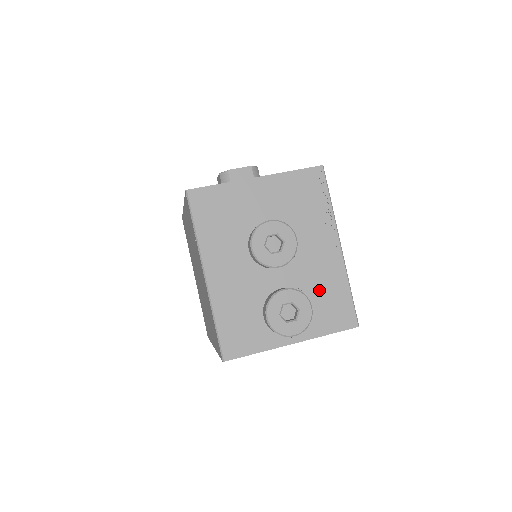
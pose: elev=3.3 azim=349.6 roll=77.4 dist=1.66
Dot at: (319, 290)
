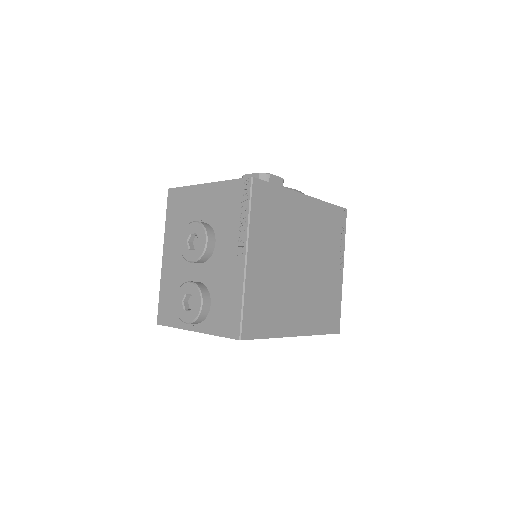
Dot at: (221, 293)
